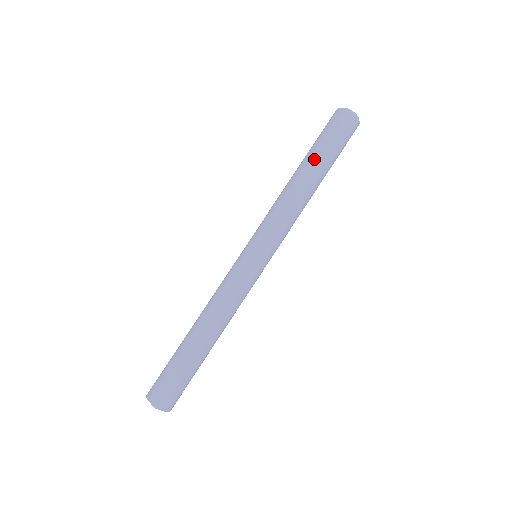
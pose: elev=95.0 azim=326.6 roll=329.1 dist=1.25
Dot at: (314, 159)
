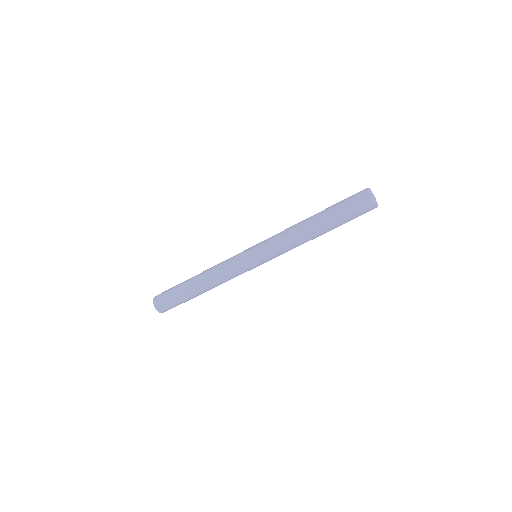
Dot at: (330, 225)
